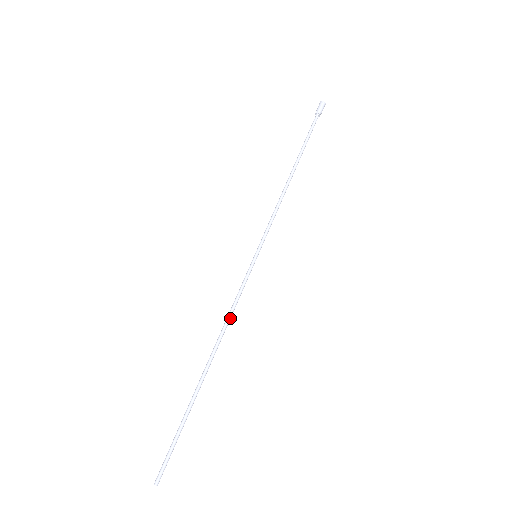
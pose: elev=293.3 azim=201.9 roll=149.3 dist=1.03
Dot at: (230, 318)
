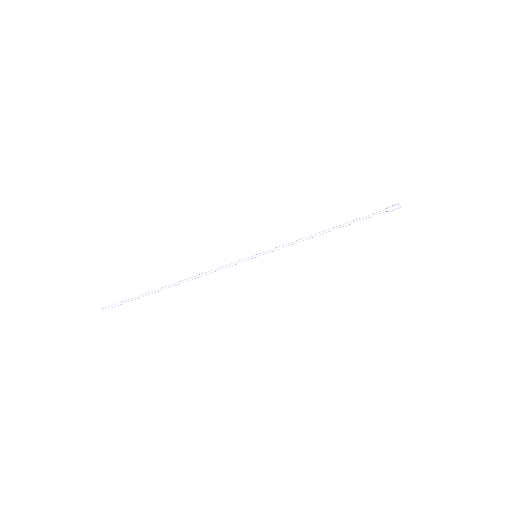
Dot at: (209, 273)
